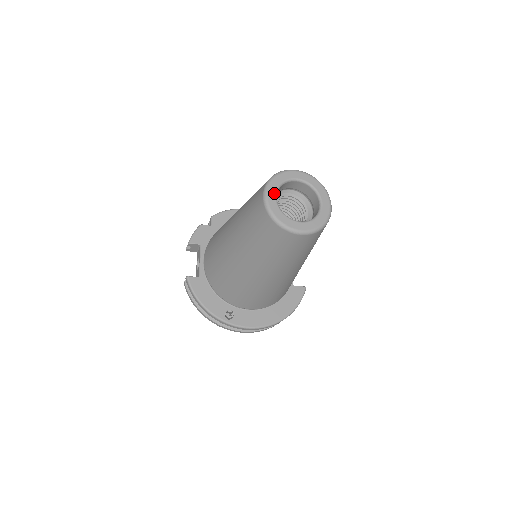
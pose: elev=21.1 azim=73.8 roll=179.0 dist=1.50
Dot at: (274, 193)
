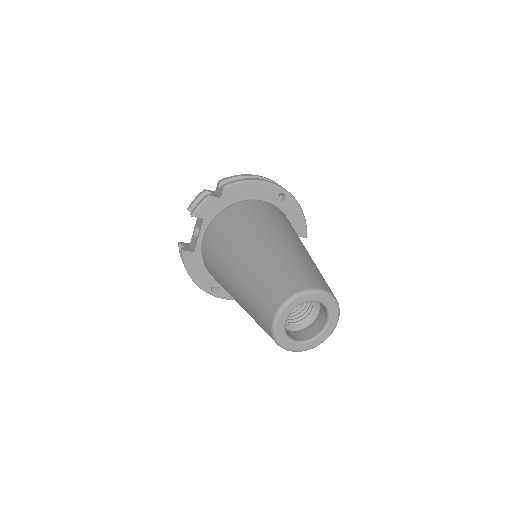
Dot at: (286, 317)
